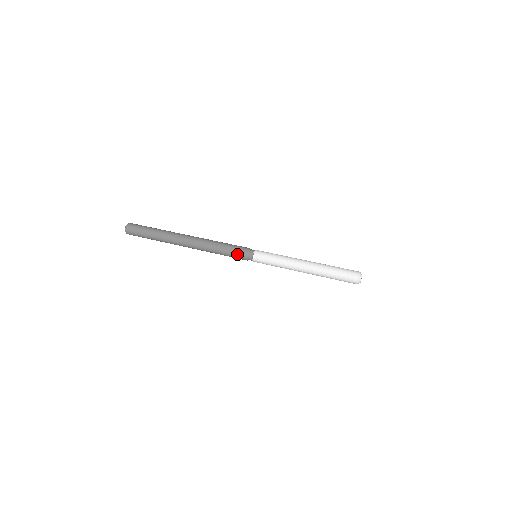
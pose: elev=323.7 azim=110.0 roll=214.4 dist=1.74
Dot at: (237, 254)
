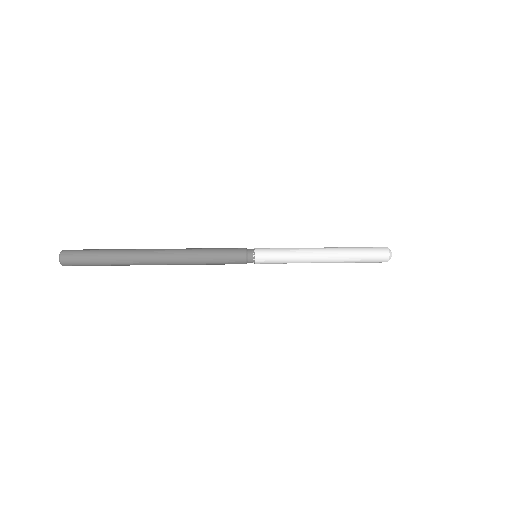
Dot at: (233, 253)
